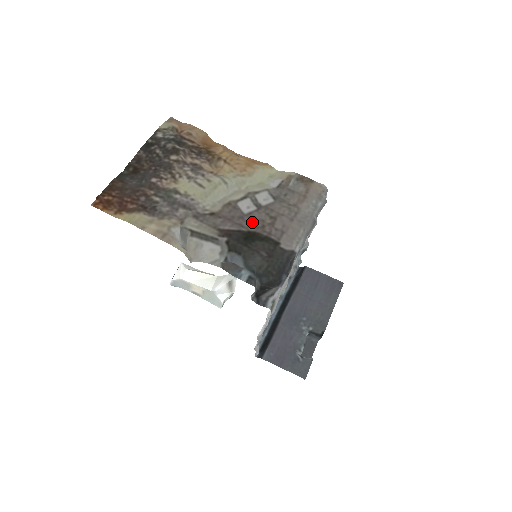
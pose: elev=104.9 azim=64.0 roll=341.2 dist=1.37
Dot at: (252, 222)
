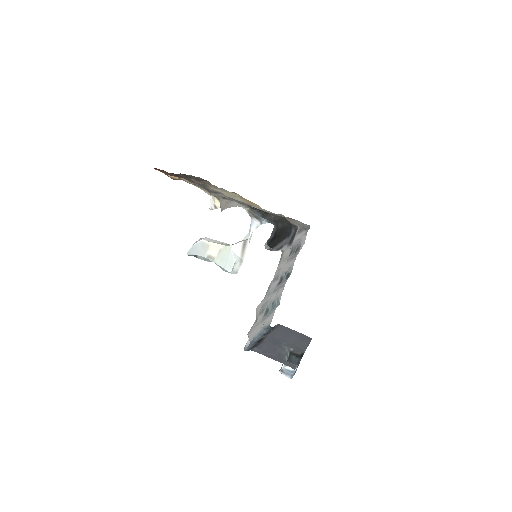
Dot at: (264, 211)
